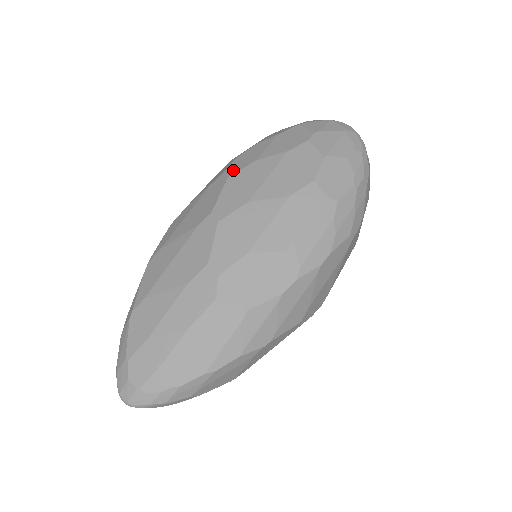
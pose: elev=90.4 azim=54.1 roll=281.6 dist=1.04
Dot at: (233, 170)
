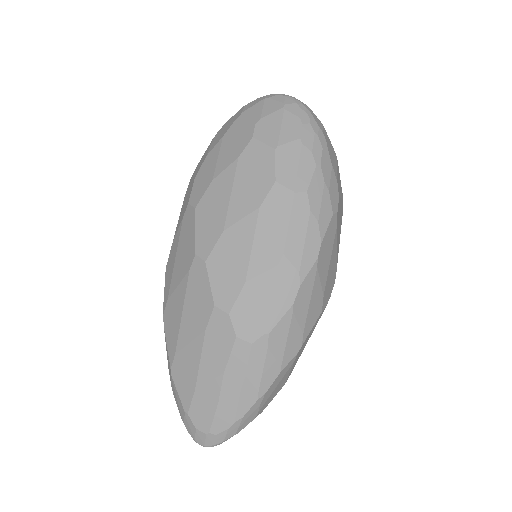
Dot at: (196, 198)
